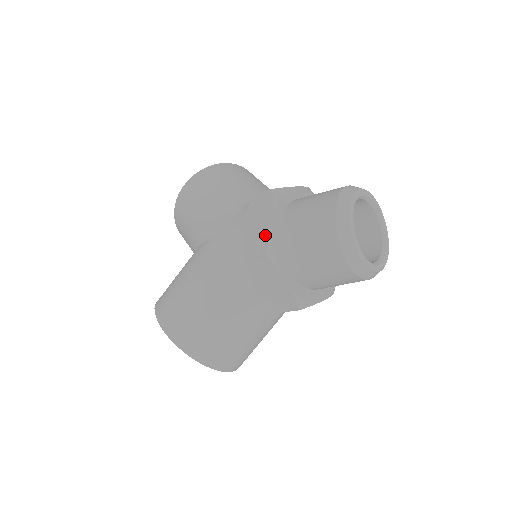
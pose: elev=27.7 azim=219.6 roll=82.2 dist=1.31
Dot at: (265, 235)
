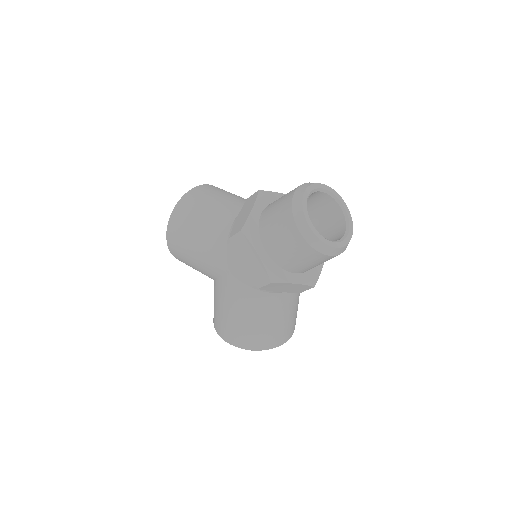
Dot at: (261, 268)
